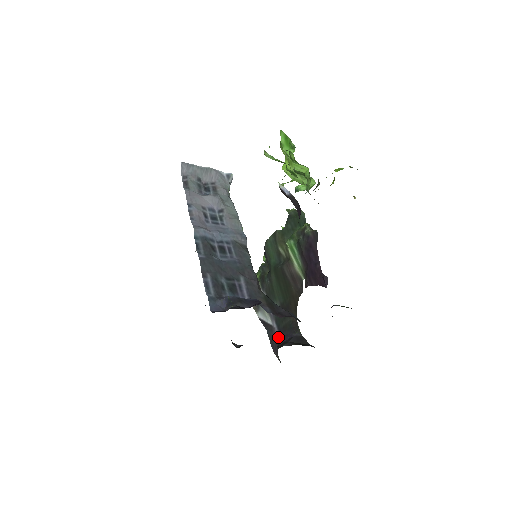
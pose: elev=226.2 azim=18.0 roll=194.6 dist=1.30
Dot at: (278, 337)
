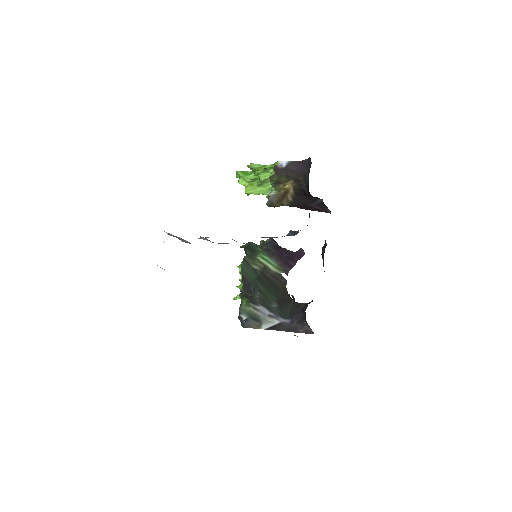
Dot at: (293, 320)
